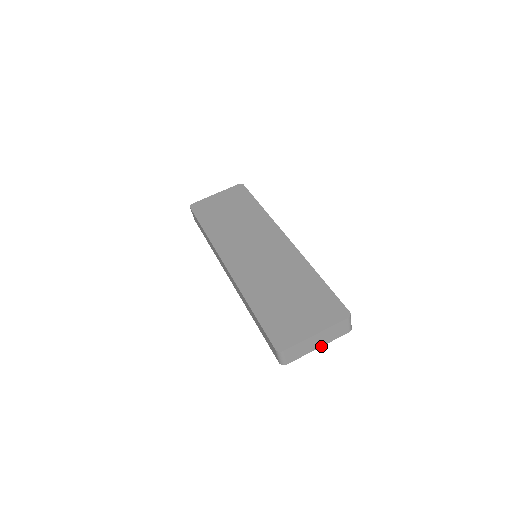
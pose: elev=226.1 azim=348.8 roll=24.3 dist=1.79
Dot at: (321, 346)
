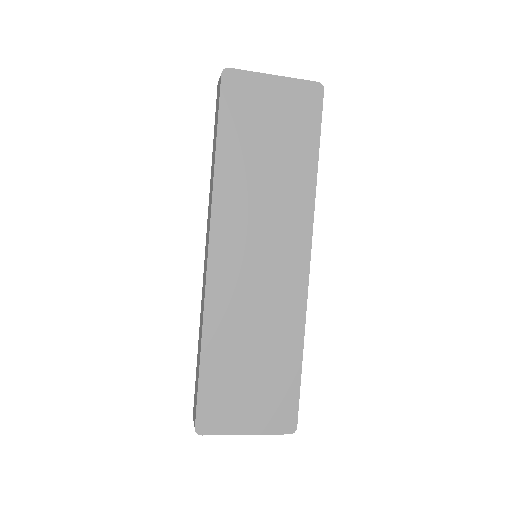
Dot at: occluded
